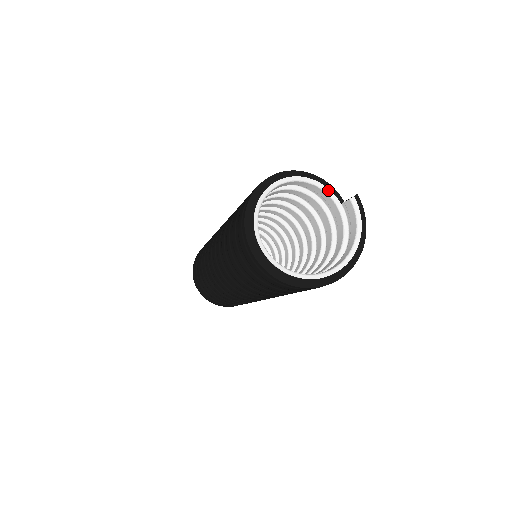
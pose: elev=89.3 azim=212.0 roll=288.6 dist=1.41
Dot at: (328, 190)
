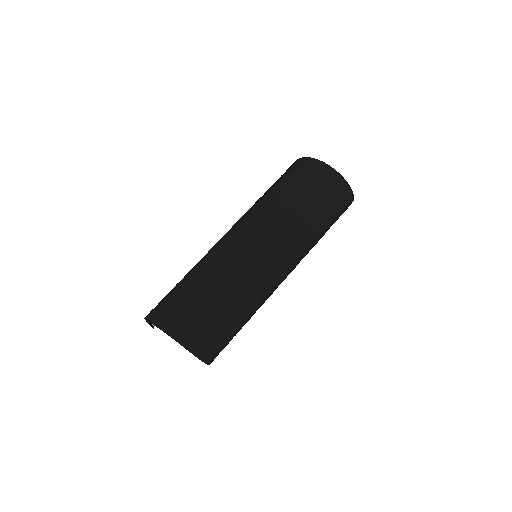
Dot at: occluded
